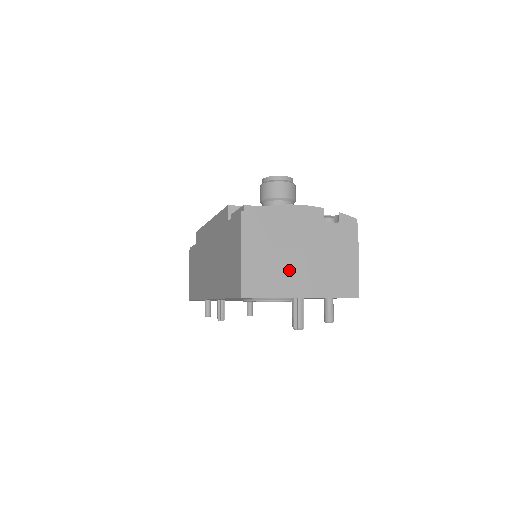
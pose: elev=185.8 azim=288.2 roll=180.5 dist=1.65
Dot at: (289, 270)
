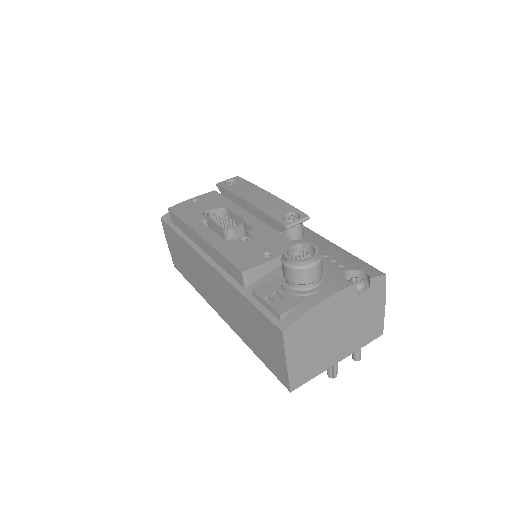
Dot at: (328, 350)
